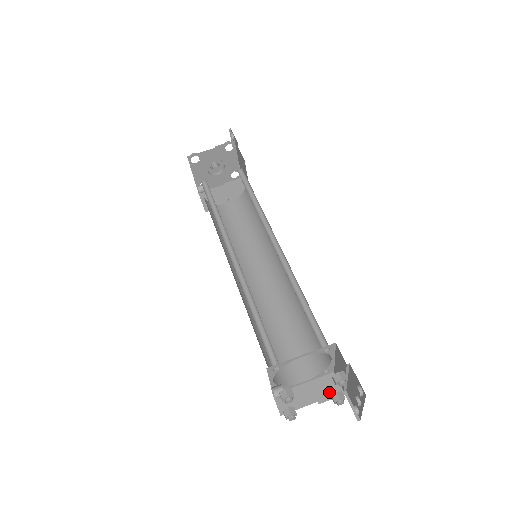
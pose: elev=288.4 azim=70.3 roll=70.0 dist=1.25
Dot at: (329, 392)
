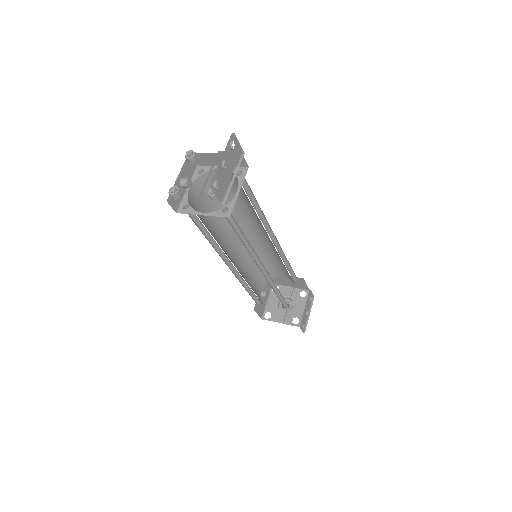
Dot at: occluded
